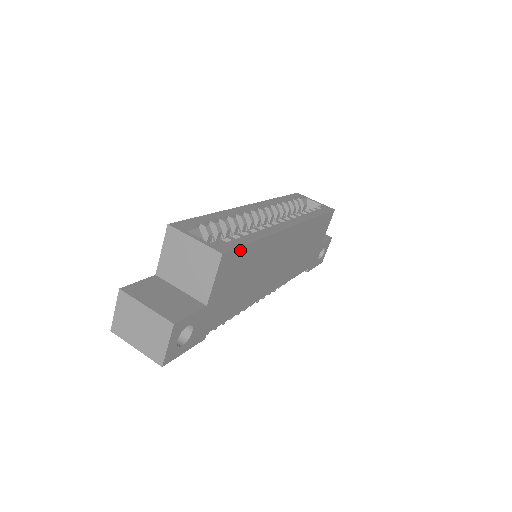
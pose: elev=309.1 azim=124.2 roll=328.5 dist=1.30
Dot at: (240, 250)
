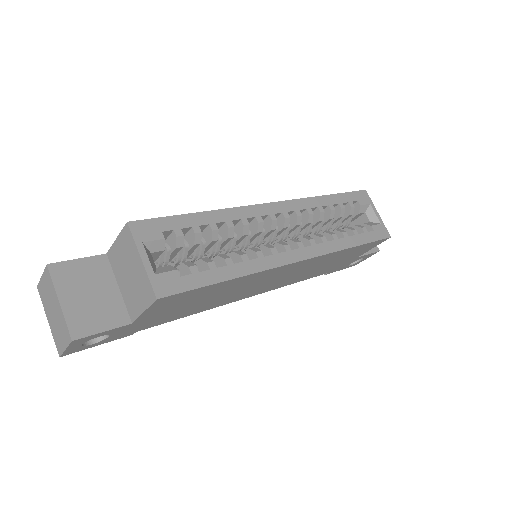
Dot at: (193, 290)
